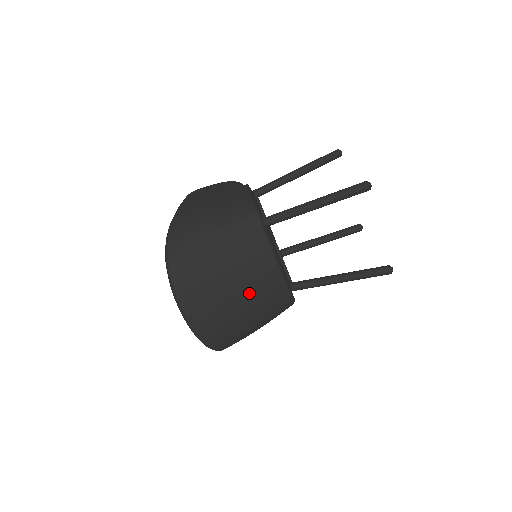
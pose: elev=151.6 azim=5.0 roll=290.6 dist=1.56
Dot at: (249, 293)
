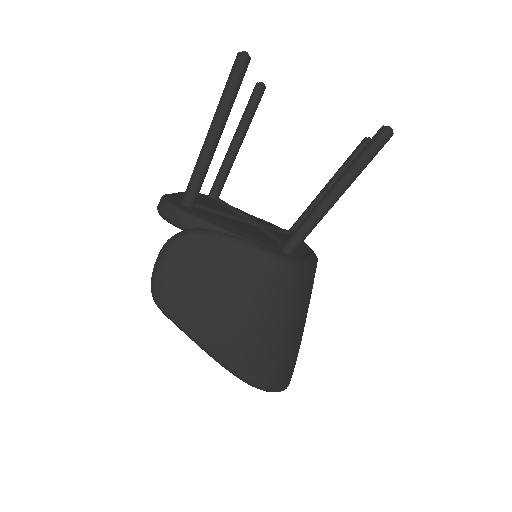
Dot at: occluded
